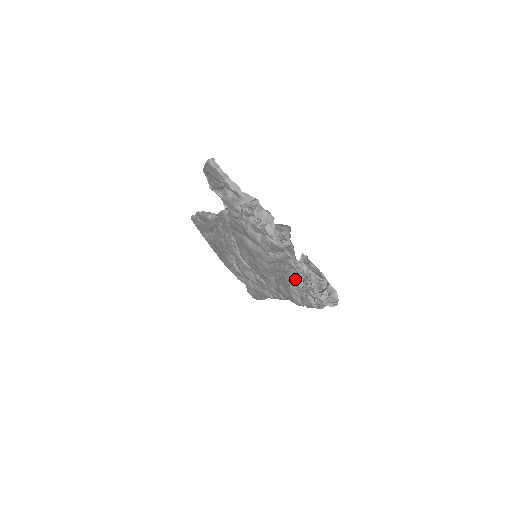
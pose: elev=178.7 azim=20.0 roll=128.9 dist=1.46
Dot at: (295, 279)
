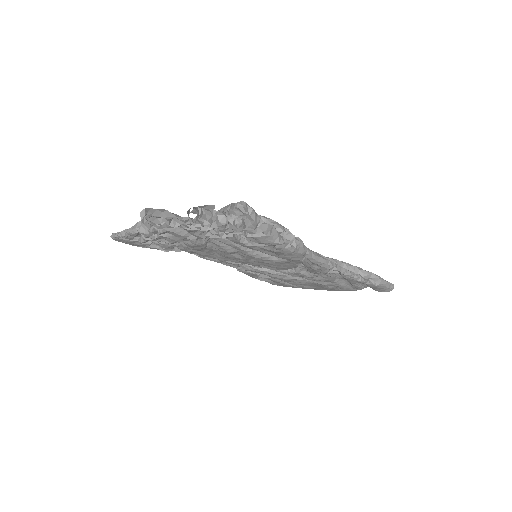
Dot at: (223, 236)
